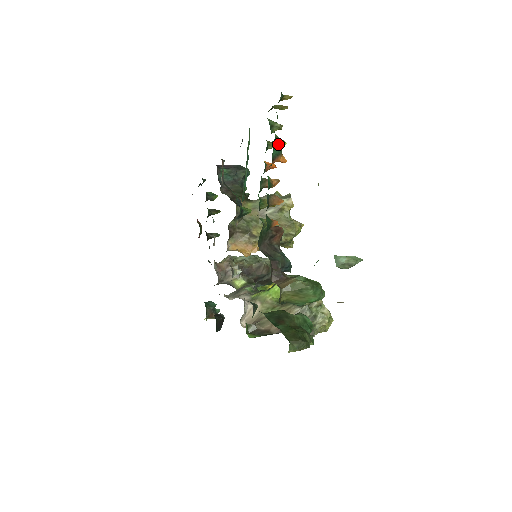
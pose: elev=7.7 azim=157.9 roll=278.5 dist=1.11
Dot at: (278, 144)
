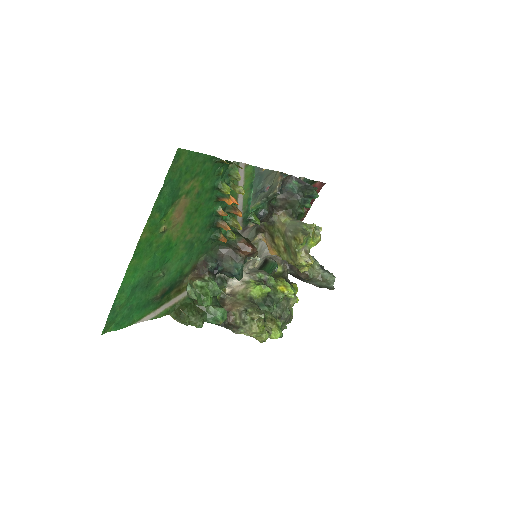
Dot at: (221, 190)
